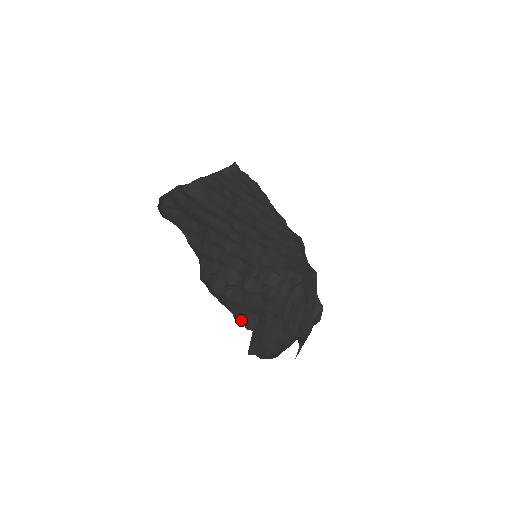
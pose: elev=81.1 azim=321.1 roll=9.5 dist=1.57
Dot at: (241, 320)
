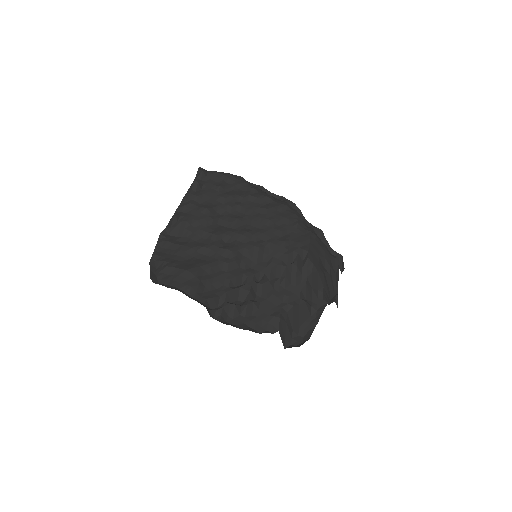
Dot at: (264, 329)
